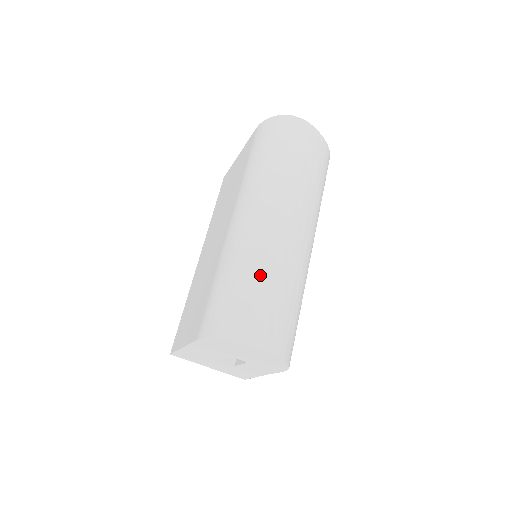
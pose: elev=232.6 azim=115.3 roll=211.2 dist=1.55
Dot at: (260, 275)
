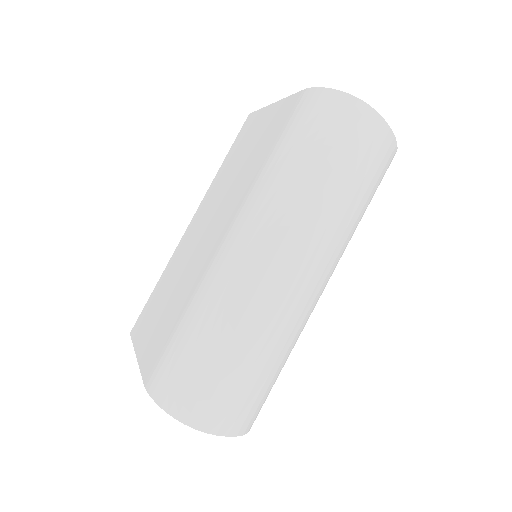
Dot at: (239, 343)
